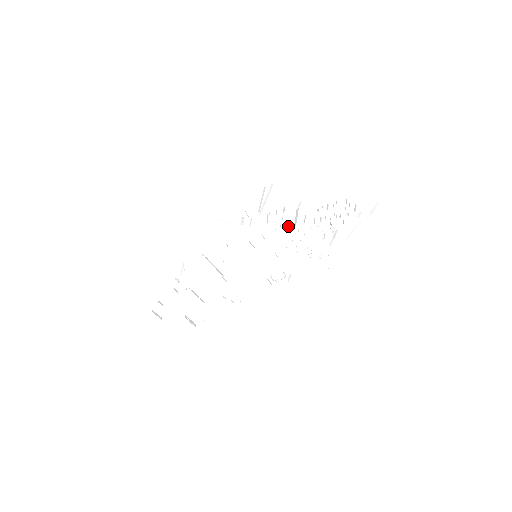
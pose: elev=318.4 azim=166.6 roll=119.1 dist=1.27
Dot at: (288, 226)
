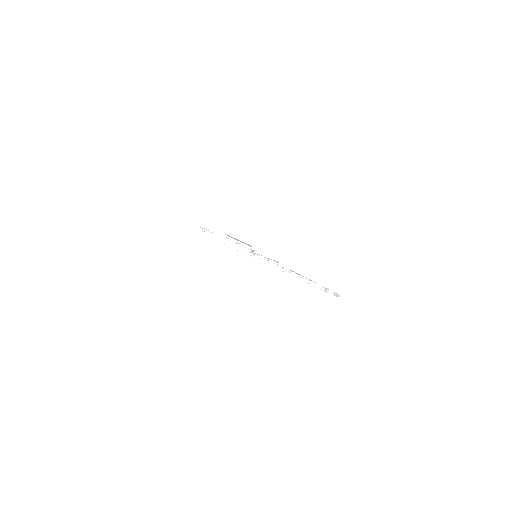
Dot at: occluded
